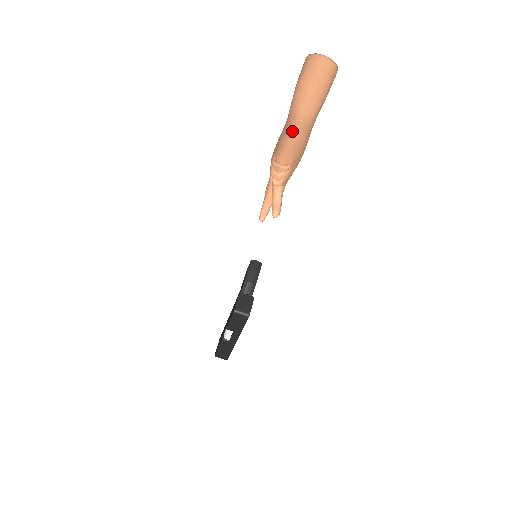
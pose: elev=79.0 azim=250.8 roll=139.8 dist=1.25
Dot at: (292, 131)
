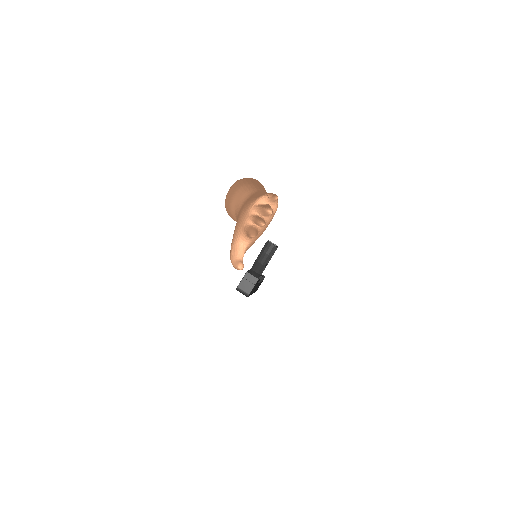
Dot at: occluded
